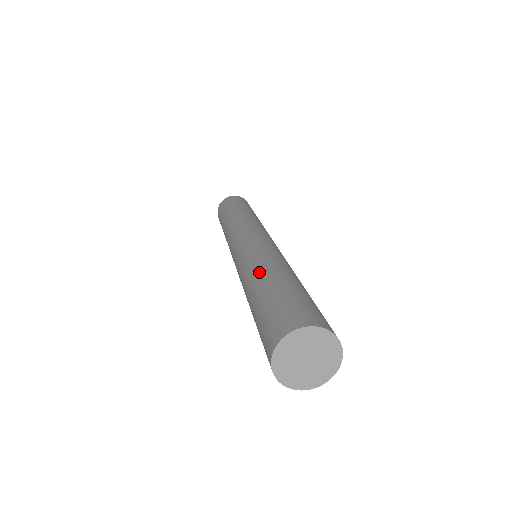
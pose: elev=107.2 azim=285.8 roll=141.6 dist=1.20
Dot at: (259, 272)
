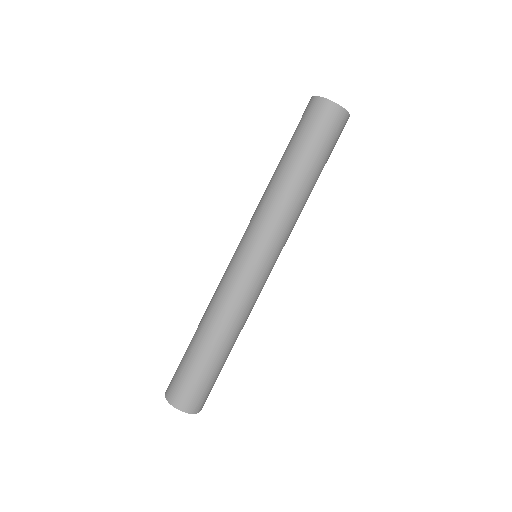
Dot at: (212, 329)
